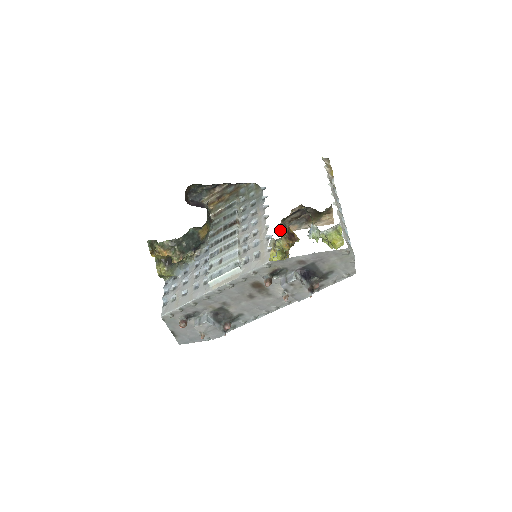
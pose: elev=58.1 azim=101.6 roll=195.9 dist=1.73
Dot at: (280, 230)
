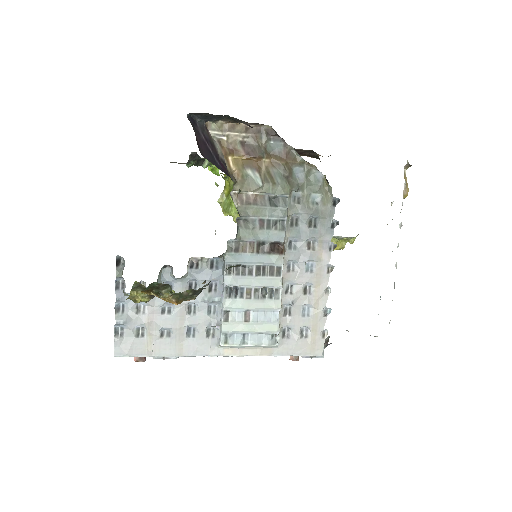
Dot at: occluded
